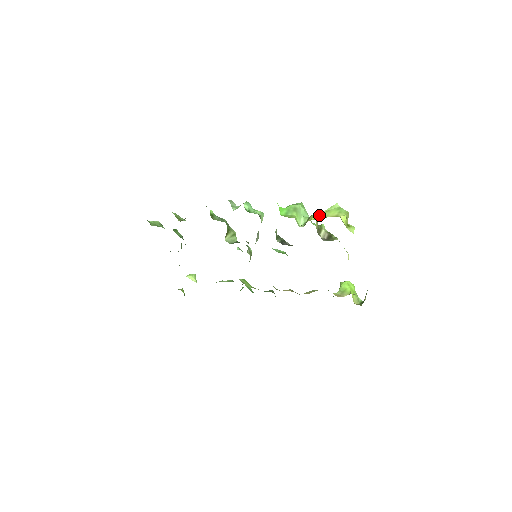
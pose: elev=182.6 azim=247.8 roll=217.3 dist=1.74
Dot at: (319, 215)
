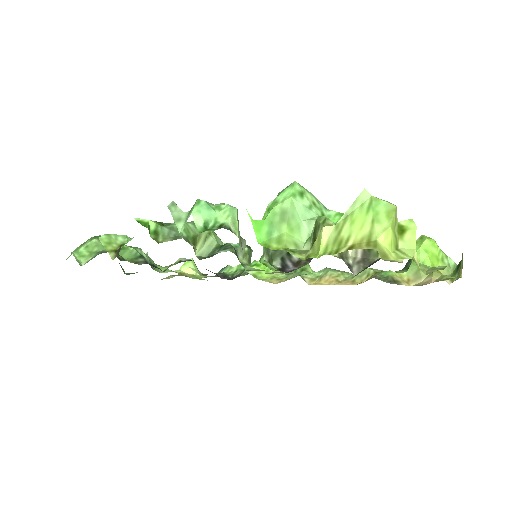
Dot at: (332, 235)
